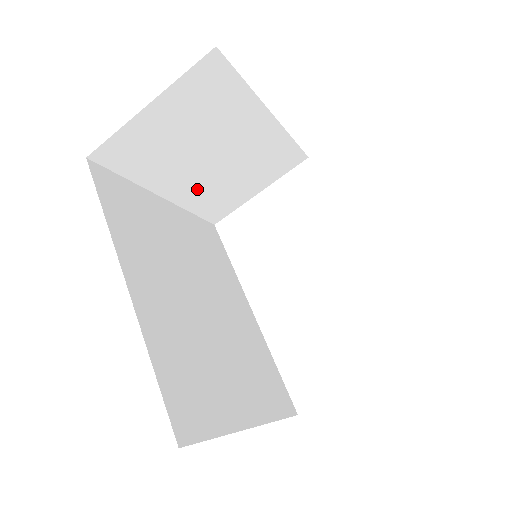
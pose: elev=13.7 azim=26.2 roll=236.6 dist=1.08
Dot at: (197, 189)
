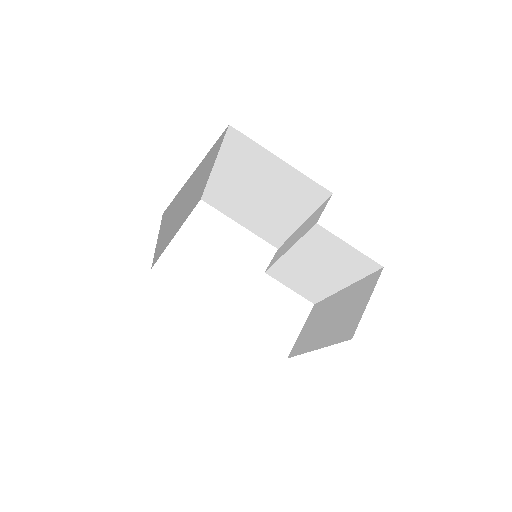
Dot at: occluded
